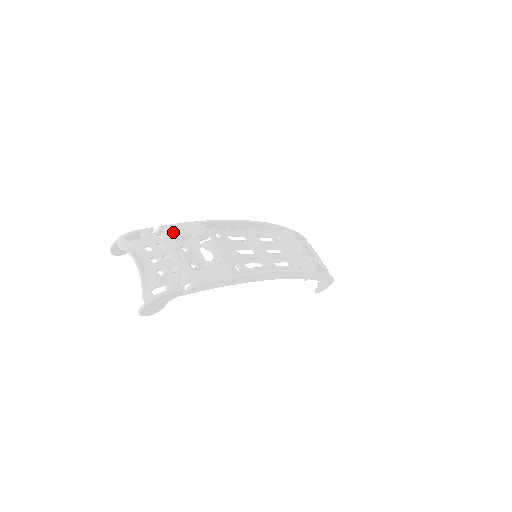
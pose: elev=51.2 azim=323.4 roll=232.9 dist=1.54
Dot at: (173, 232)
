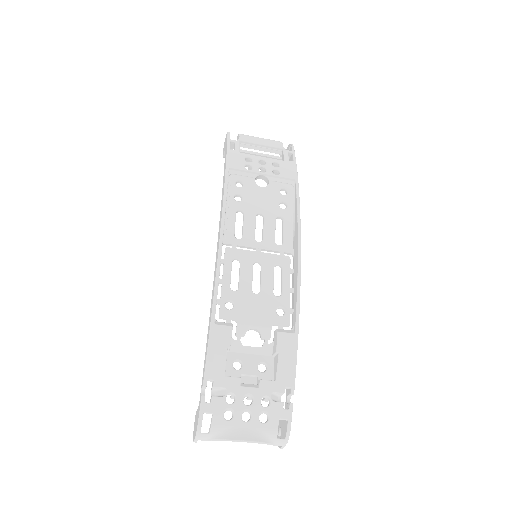
Dot at: (217, 374)
